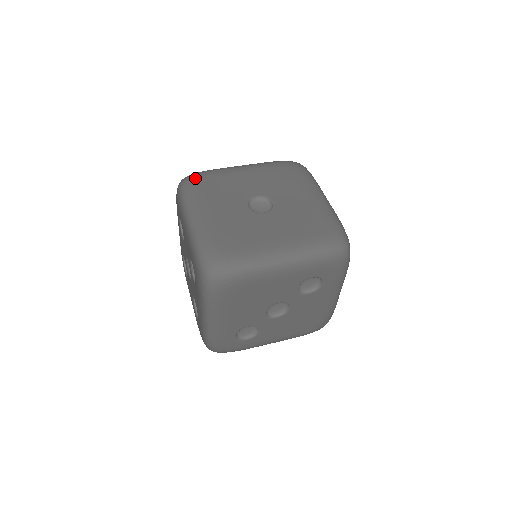
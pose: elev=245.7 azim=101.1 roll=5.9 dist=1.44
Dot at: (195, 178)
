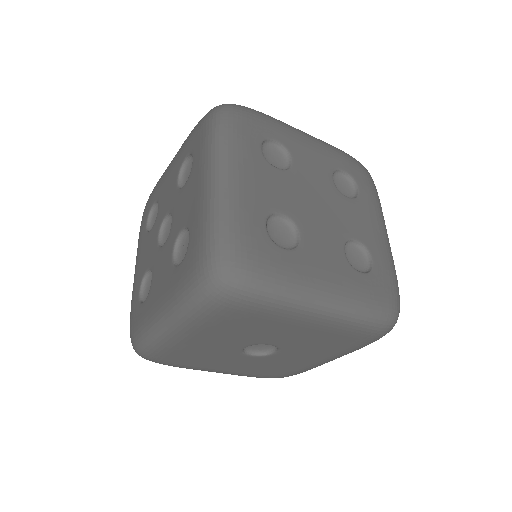
Dot at: (232, 306)
